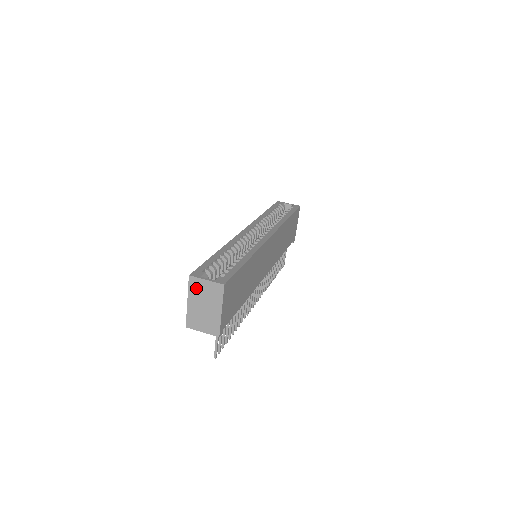
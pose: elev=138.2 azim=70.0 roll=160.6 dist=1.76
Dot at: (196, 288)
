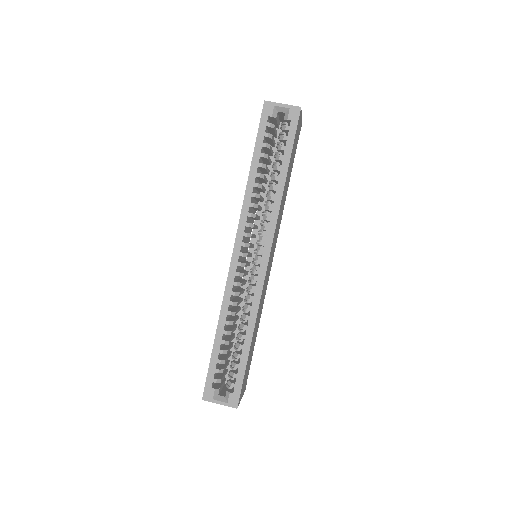
Dot at: occluded
